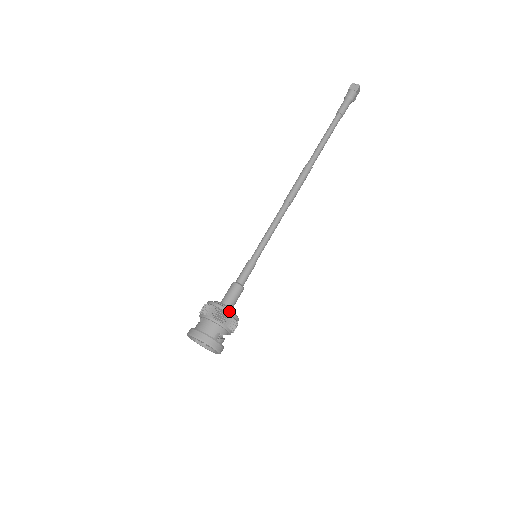
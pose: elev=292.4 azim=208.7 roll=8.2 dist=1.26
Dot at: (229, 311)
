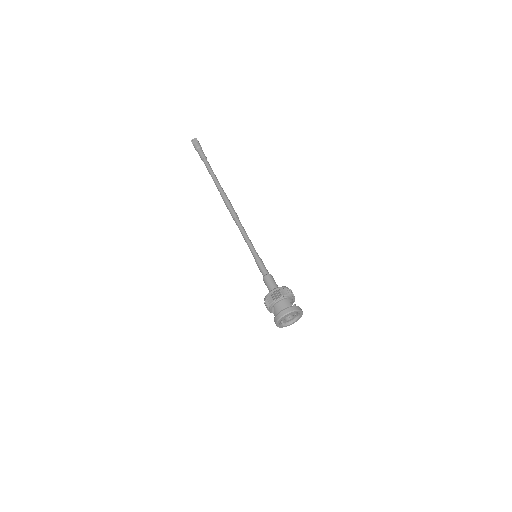
Dot at: (281, 287)
